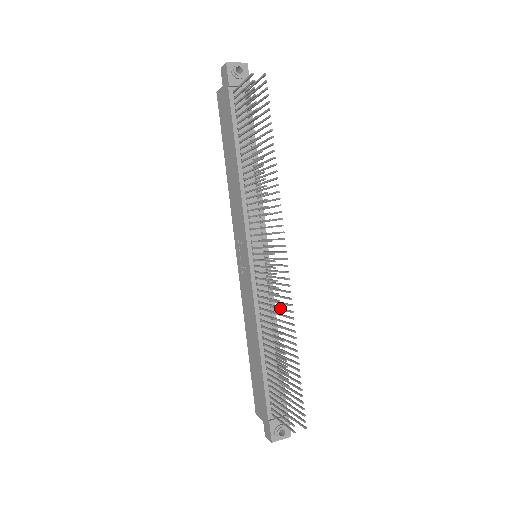
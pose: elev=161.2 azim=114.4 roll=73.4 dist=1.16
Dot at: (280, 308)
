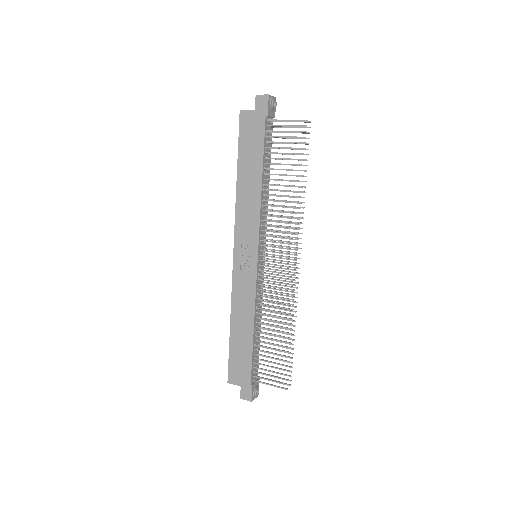
Dot at: occluded
